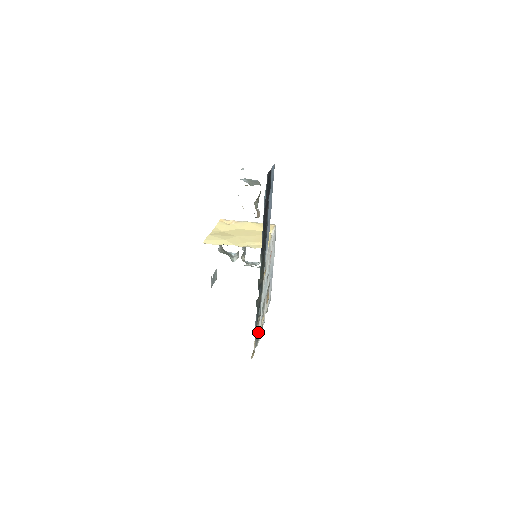
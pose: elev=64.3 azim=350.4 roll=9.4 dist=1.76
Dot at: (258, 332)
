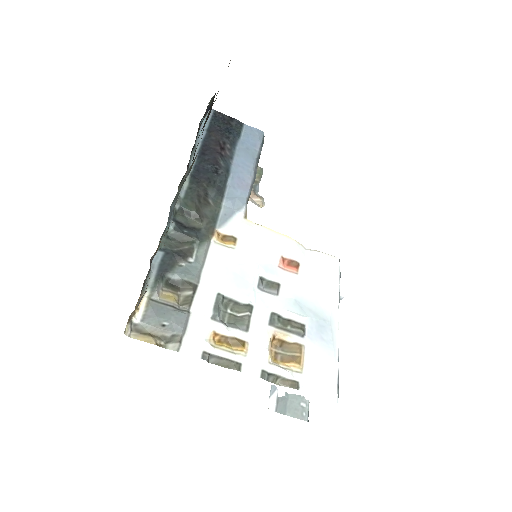
Dot at: (177, 312)
